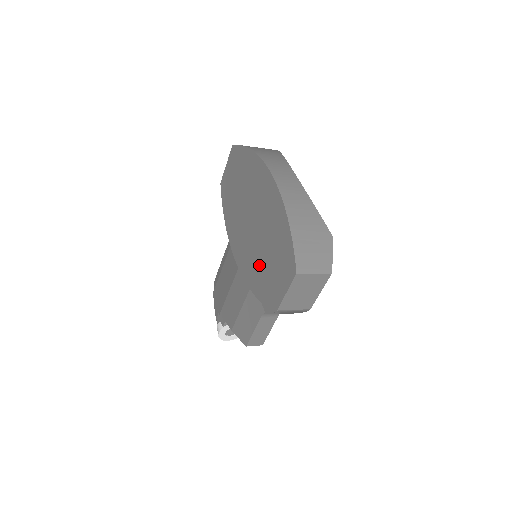
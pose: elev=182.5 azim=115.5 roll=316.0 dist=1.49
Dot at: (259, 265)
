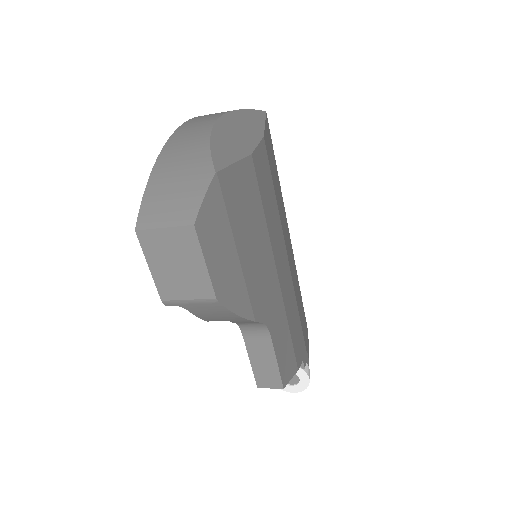
Dot at: occluded
